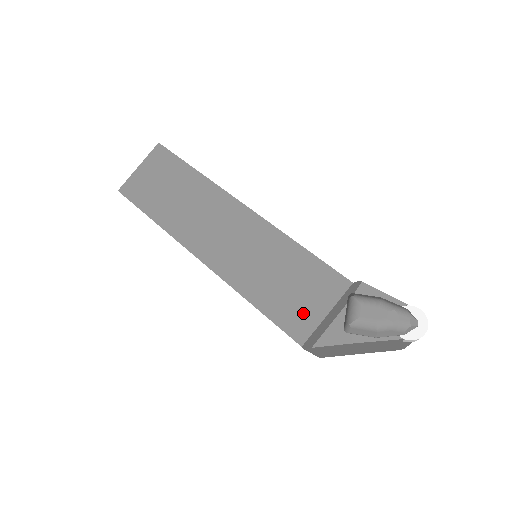
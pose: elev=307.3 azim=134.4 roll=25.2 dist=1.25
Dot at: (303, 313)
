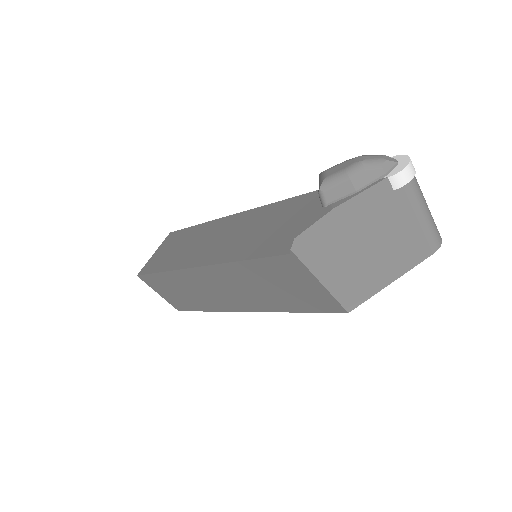
Dot at: (288, 233)
